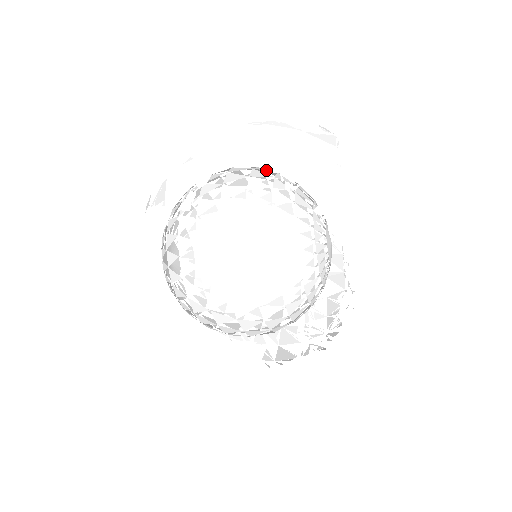
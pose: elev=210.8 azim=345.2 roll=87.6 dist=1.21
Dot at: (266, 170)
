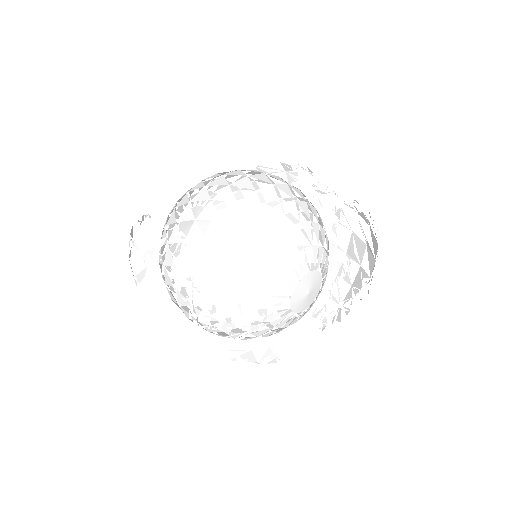
Dot at: (238, 221)
